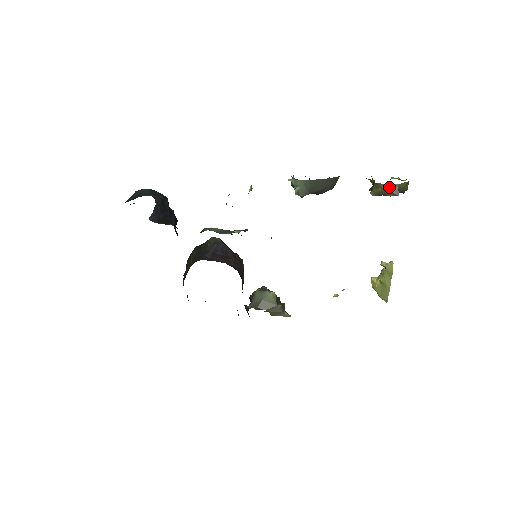
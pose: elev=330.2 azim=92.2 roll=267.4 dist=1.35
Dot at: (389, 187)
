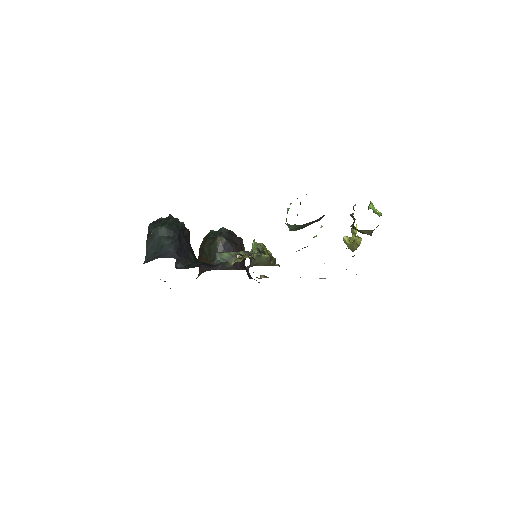
Dot at: (365, 231)
